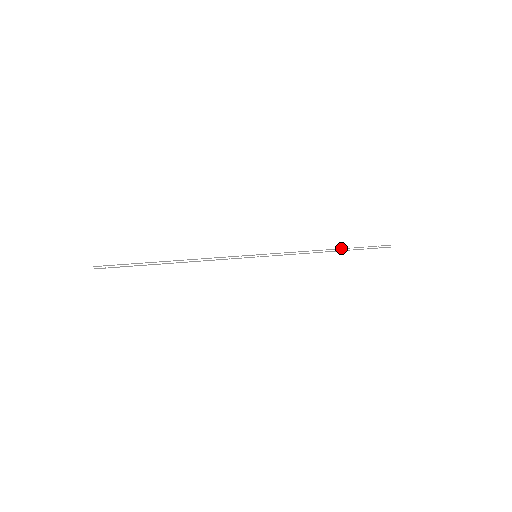
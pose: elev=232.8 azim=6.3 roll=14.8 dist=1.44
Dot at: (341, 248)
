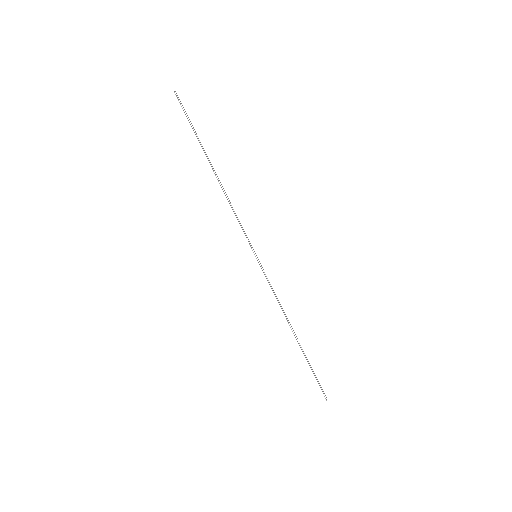
Dot at: occluded
